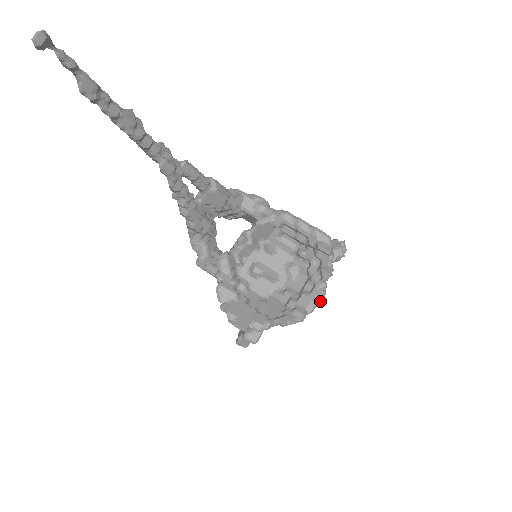
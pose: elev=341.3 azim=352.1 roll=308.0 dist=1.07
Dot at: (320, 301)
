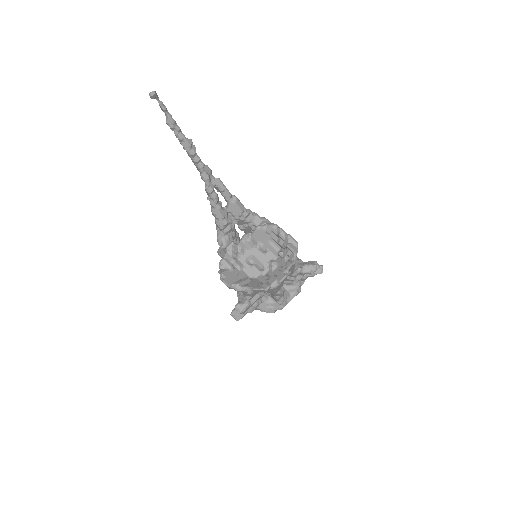
Dot at: (281, 280)
